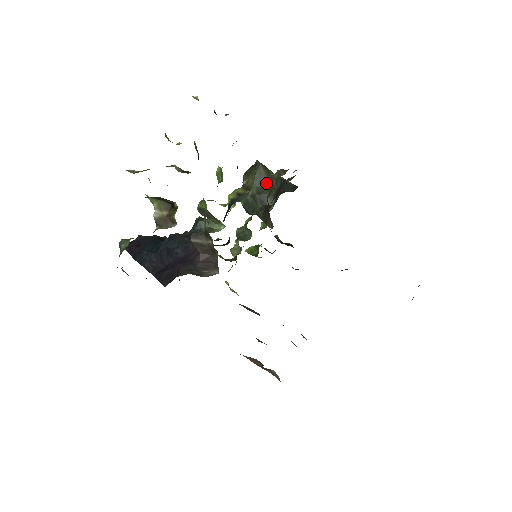
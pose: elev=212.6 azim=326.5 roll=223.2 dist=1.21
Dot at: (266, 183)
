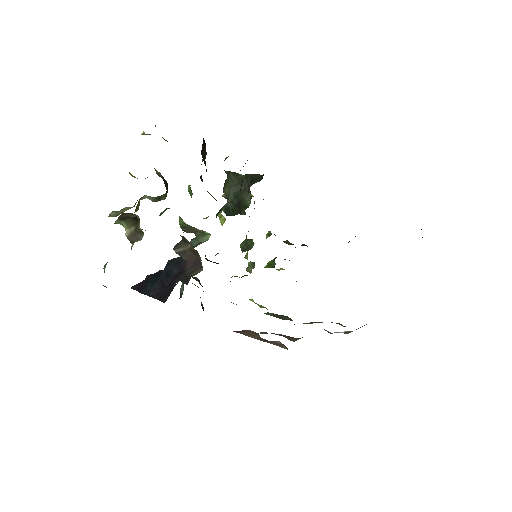
Dot at: (239, 186)
